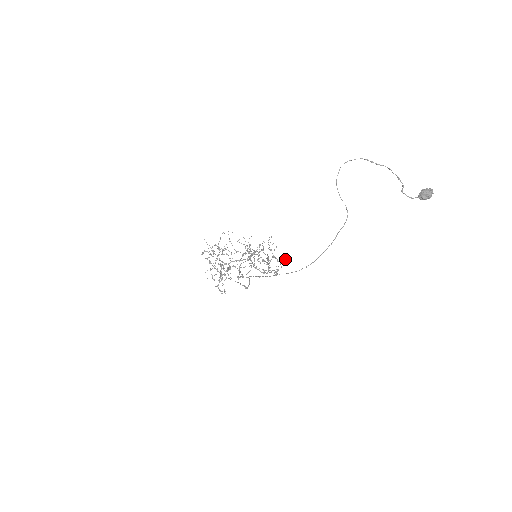
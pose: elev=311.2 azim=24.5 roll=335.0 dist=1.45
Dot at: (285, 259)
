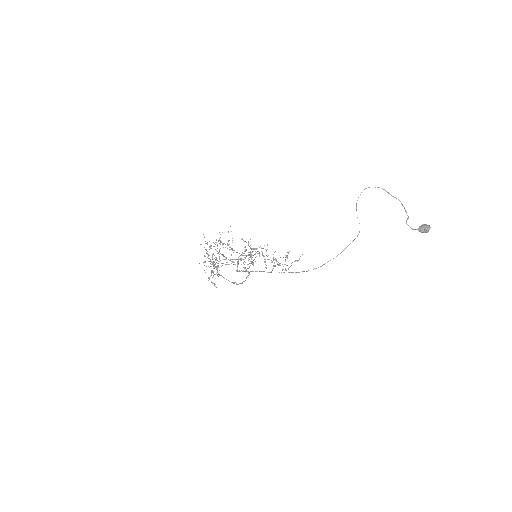
Dot at: occluded
